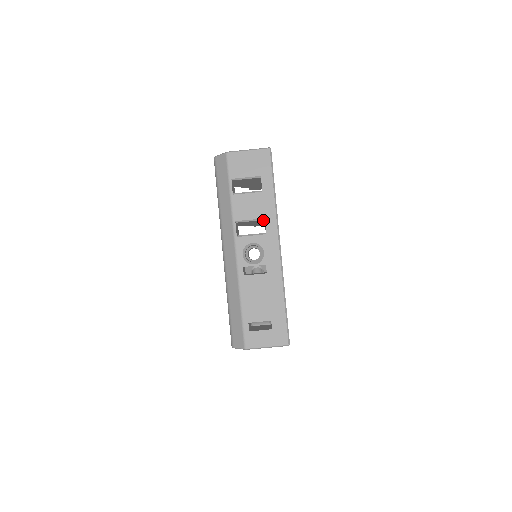
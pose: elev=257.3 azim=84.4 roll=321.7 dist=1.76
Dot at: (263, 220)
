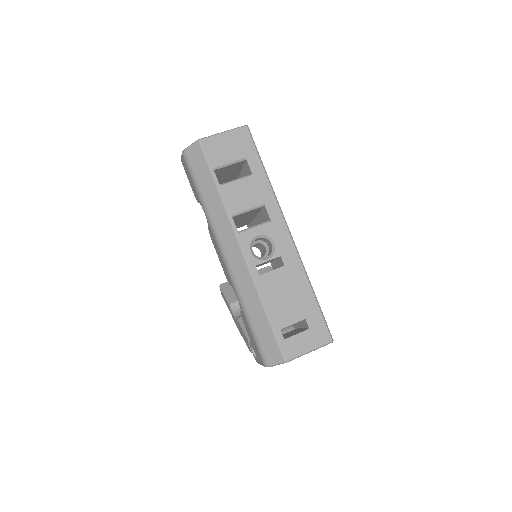
Dot at: (261, 208)
